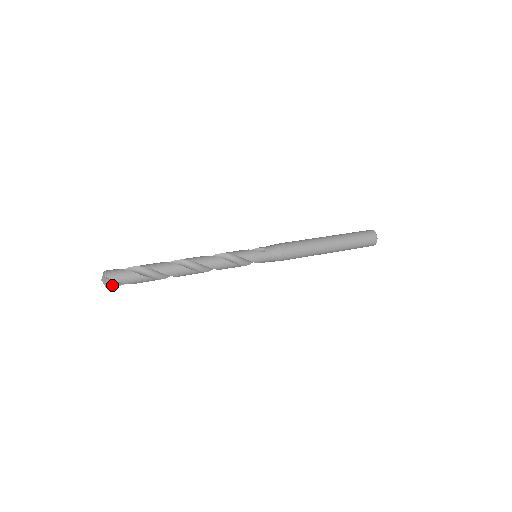
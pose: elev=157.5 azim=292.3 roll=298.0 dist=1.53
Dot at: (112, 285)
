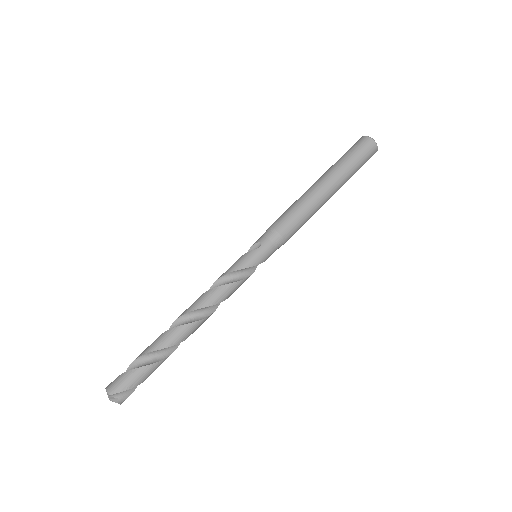
Dot at: (124, 397)
